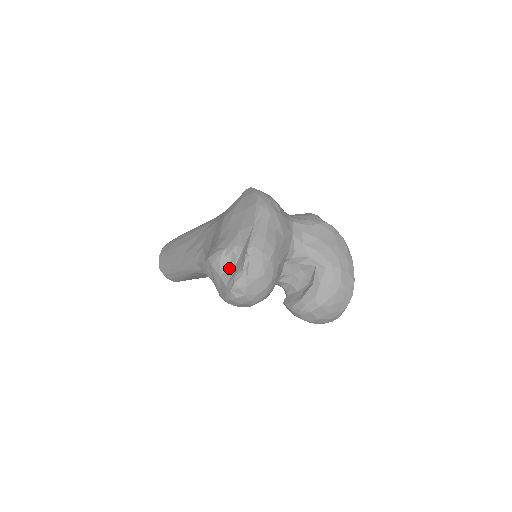
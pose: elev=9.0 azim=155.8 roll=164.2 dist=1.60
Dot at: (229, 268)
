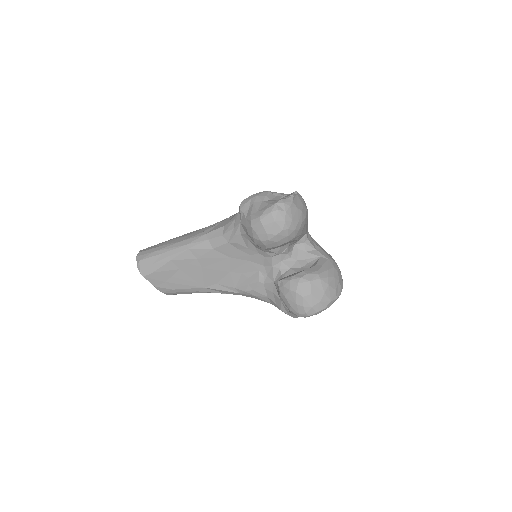
Dot at: (273, 199)
